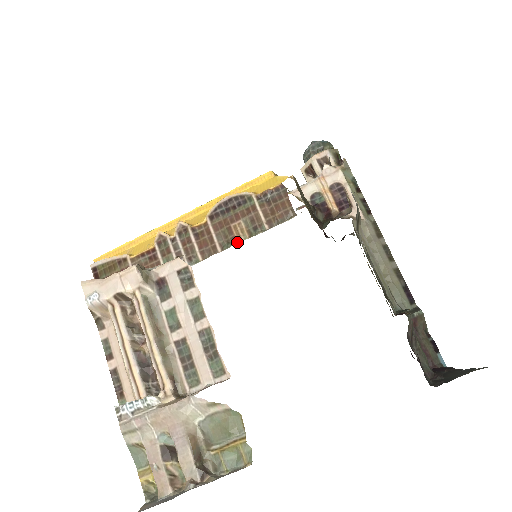
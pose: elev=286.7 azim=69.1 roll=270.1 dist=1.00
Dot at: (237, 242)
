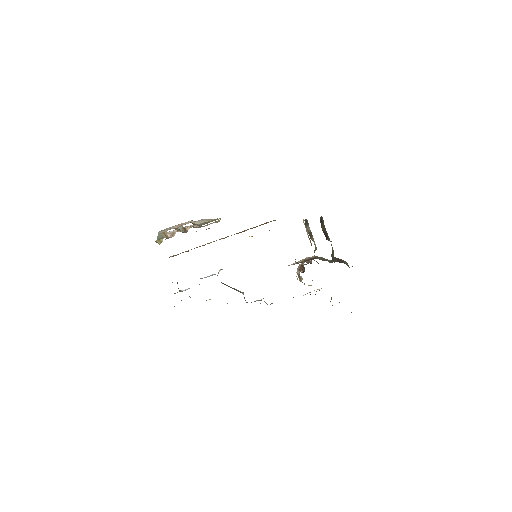
Dot at: occluded
